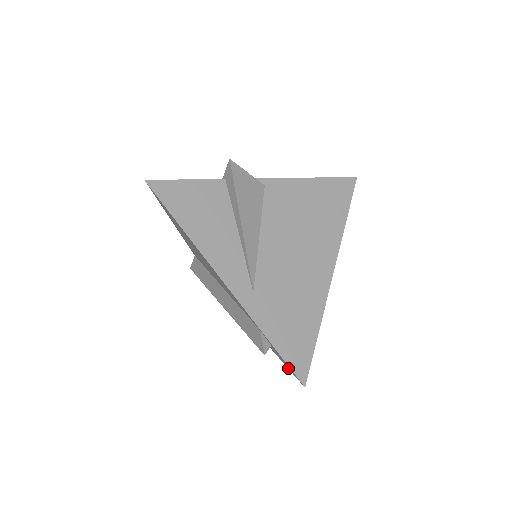
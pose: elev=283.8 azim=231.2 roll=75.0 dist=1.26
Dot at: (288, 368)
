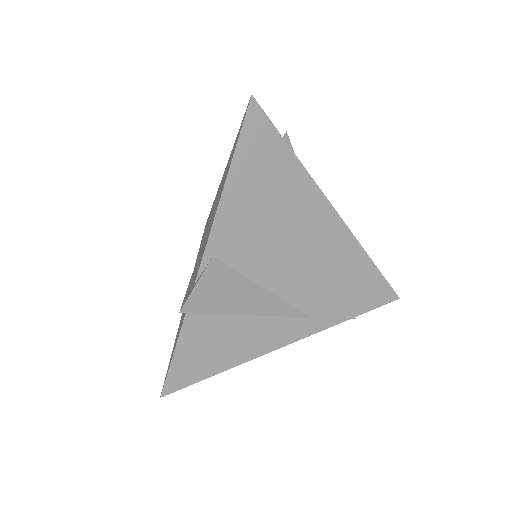
Dot at: occluded
